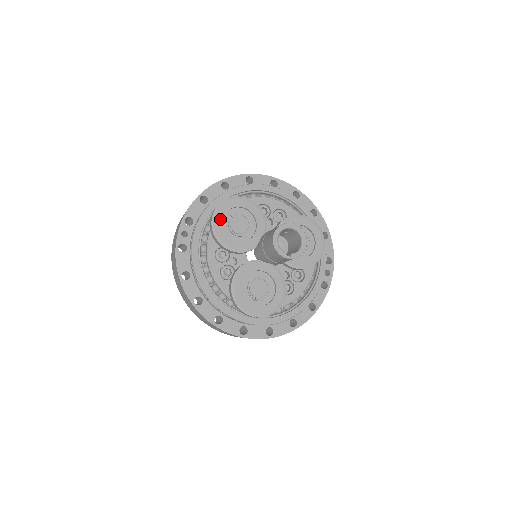
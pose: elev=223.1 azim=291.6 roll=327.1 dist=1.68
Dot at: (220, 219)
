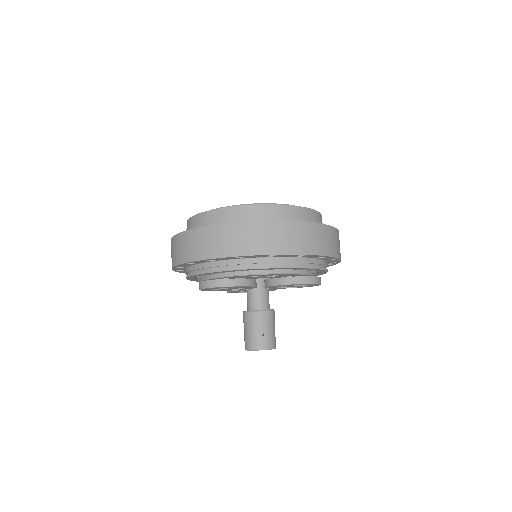
Dot at: occluded
